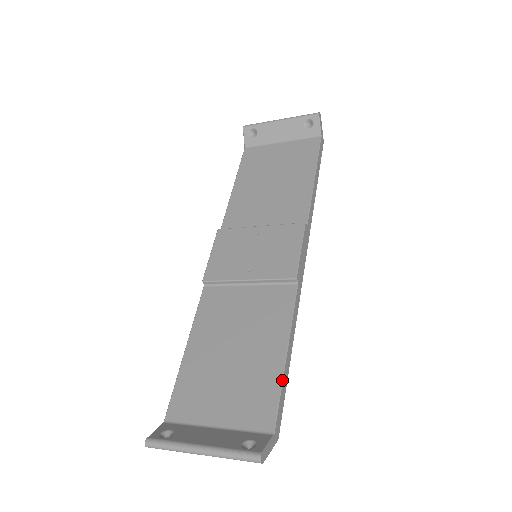
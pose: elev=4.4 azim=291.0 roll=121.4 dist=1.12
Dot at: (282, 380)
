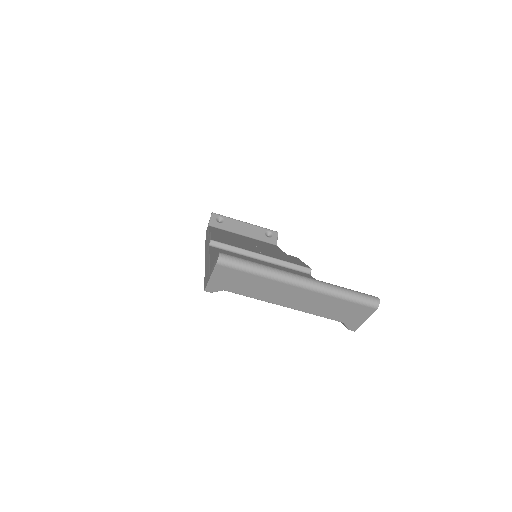
Dot at: occluded
